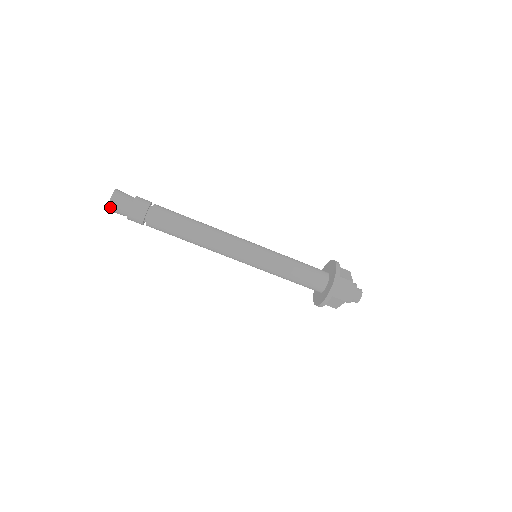
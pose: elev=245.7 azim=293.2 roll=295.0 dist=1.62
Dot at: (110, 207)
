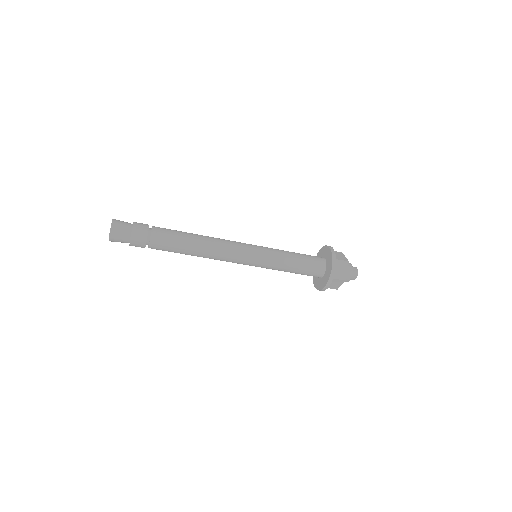
Dot at: (111, 241)
